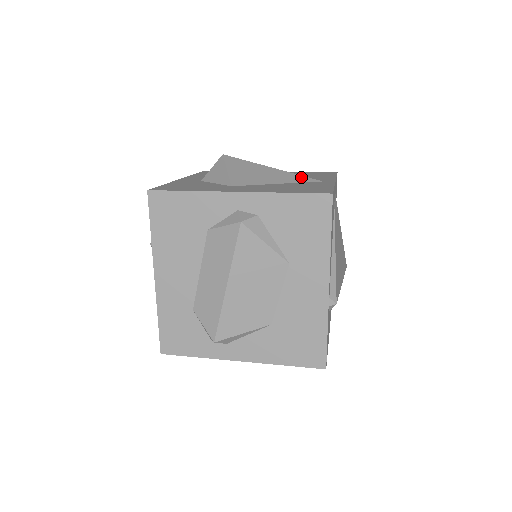
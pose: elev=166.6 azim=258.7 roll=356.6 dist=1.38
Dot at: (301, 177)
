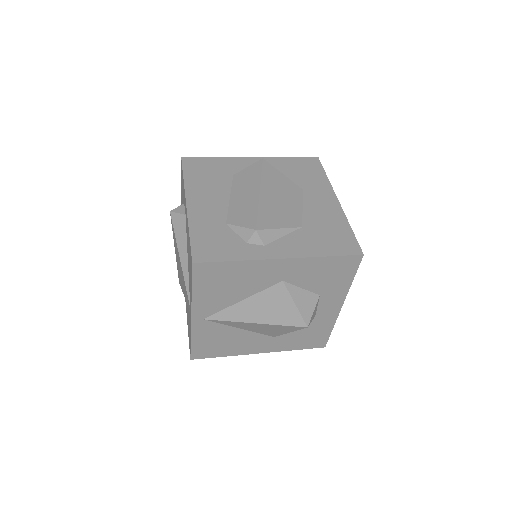
Dot at: occluded
